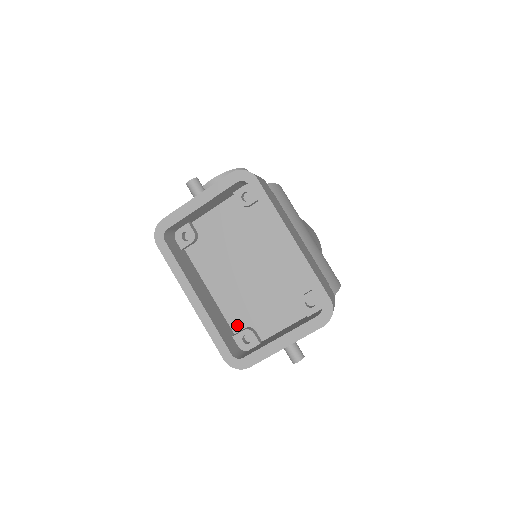
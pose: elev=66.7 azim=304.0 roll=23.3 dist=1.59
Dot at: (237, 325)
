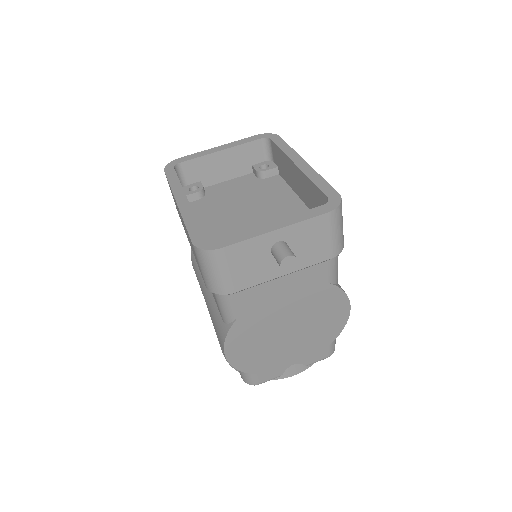
Dot at: occluded
